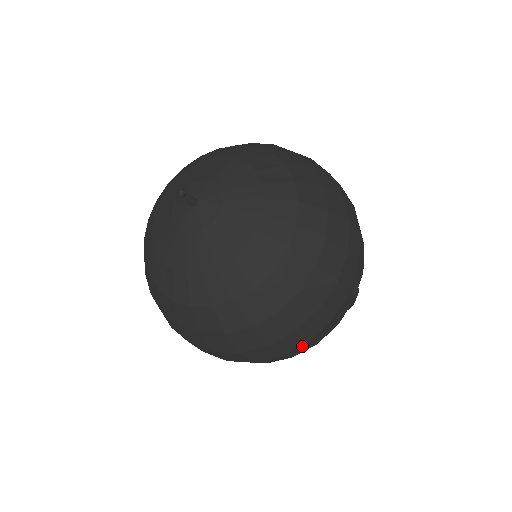
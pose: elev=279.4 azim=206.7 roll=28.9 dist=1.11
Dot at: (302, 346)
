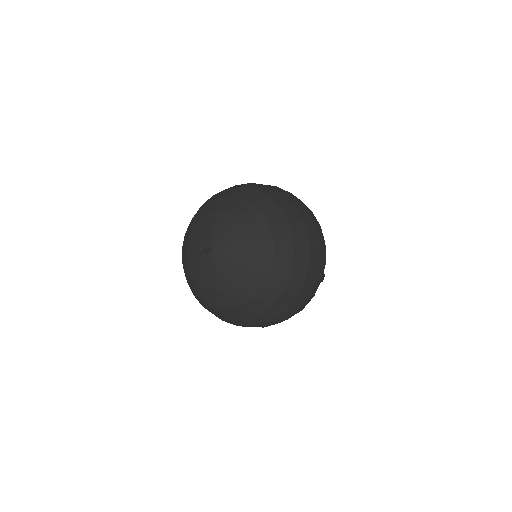
Dot at: (291, 315)
